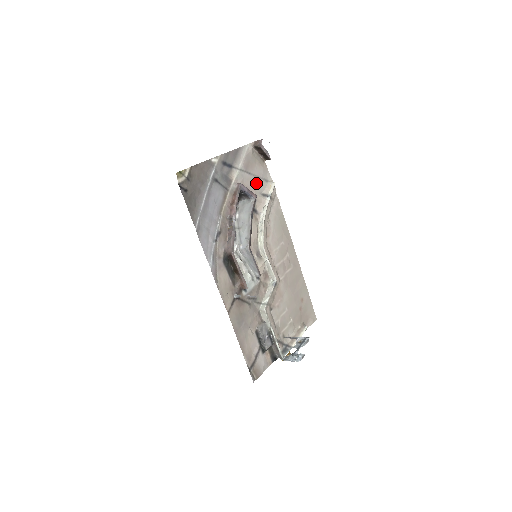
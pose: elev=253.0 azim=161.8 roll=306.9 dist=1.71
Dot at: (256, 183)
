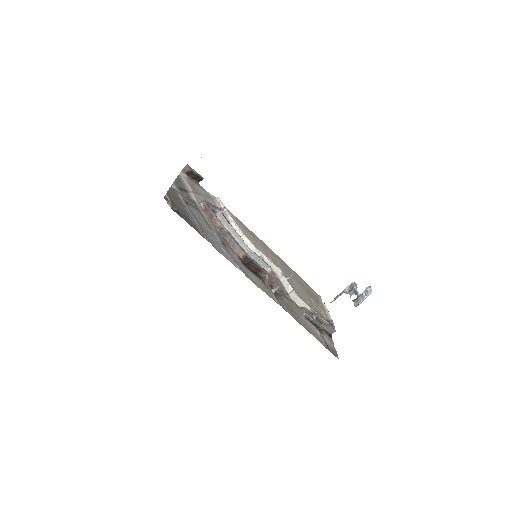
Dot at: (208, 201)
